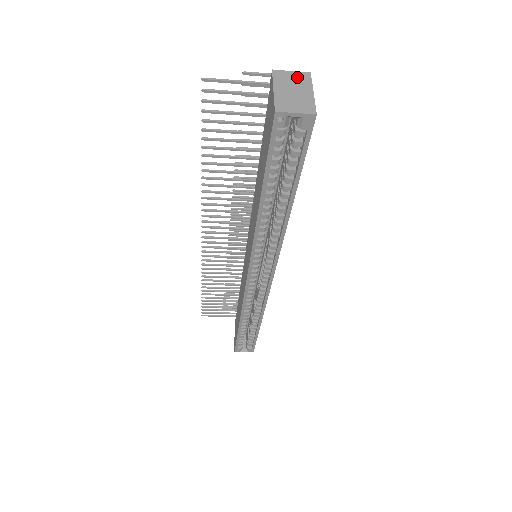
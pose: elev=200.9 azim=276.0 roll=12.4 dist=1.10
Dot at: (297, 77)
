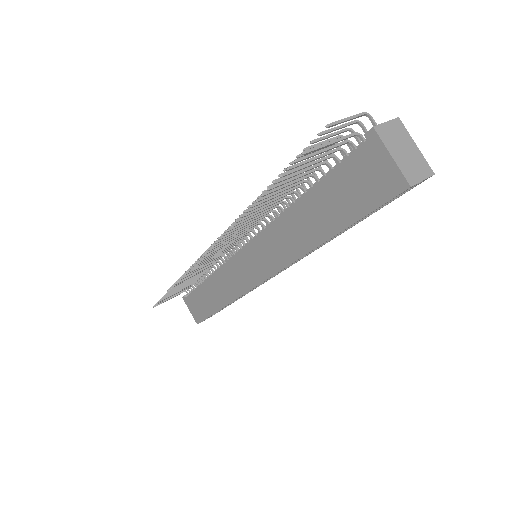
Dot at: (395, 129)
